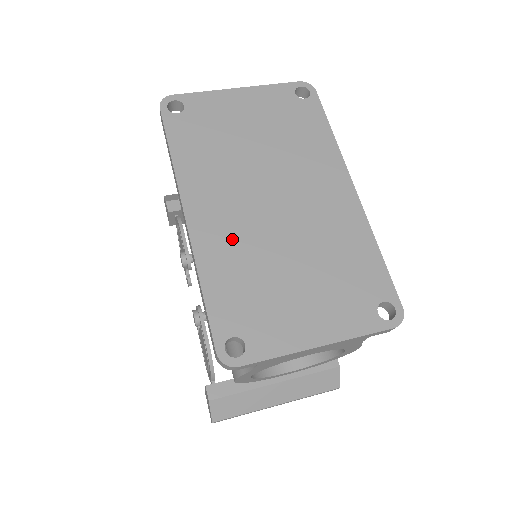
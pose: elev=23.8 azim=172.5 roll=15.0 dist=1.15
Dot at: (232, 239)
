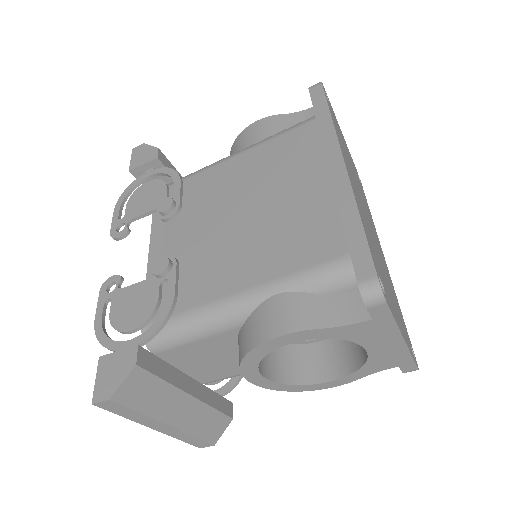
Dot at: (362, 210)
